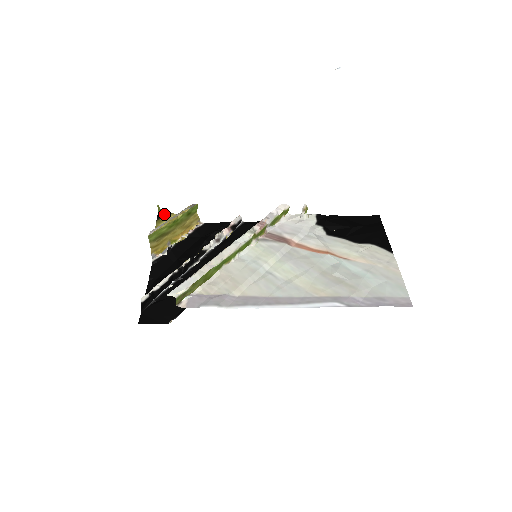
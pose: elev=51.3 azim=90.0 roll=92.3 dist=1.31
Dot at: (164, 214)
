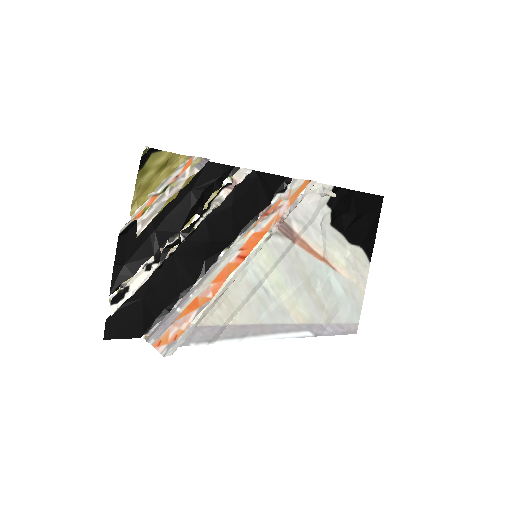
Dot at: (151, 155)
